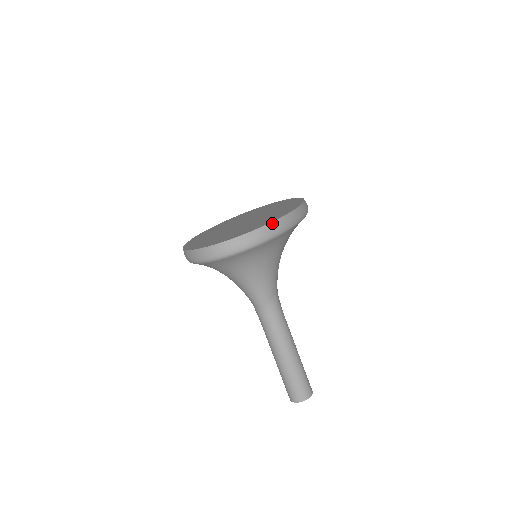
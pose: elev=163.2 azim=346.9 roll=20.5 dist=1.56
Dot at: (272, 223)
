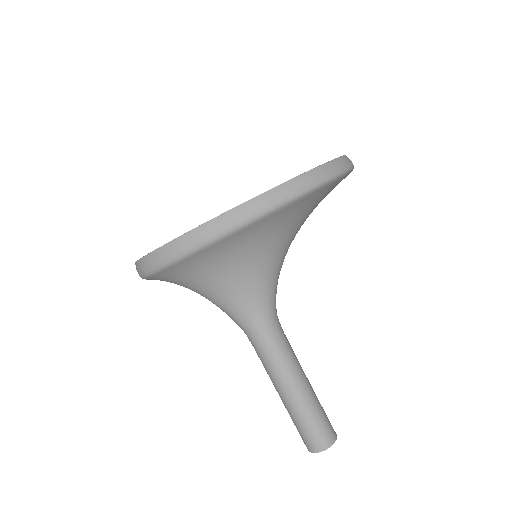
Dot at: (160, 248)
